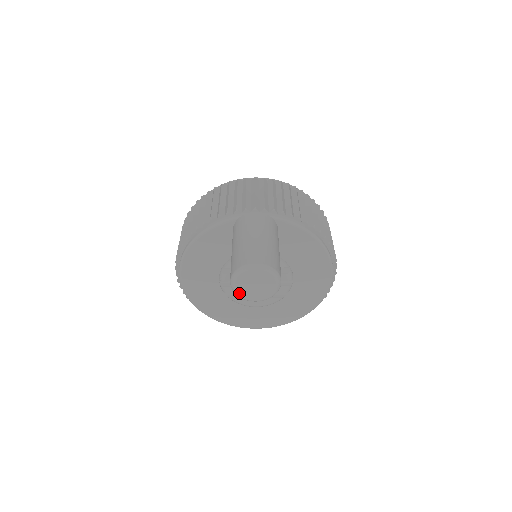
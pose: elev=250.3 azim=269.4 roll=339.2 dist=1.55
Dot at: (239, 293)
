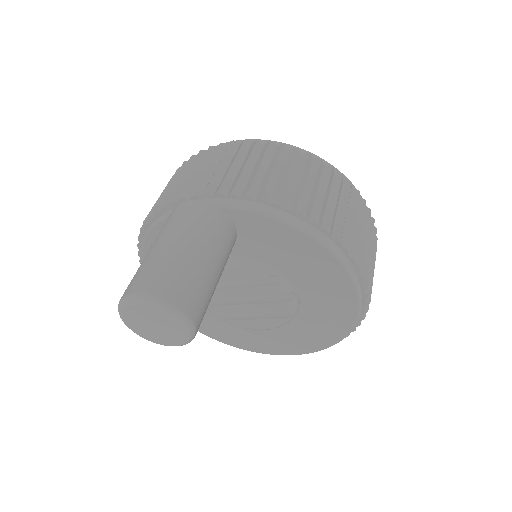
Dot at: (142, 336)
